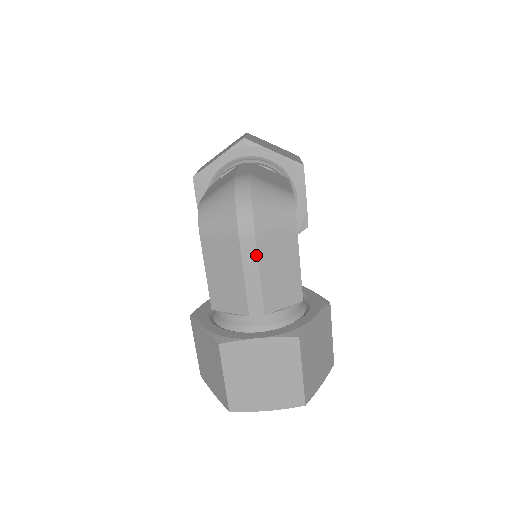
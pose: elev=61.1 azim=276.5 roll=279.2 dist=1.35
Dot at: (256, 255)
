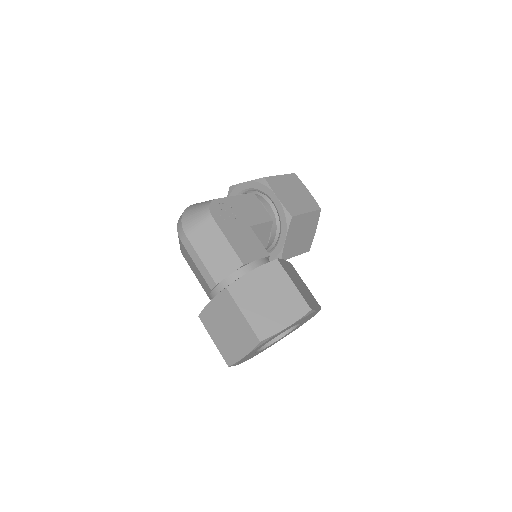
Dot at: (193, 247)
